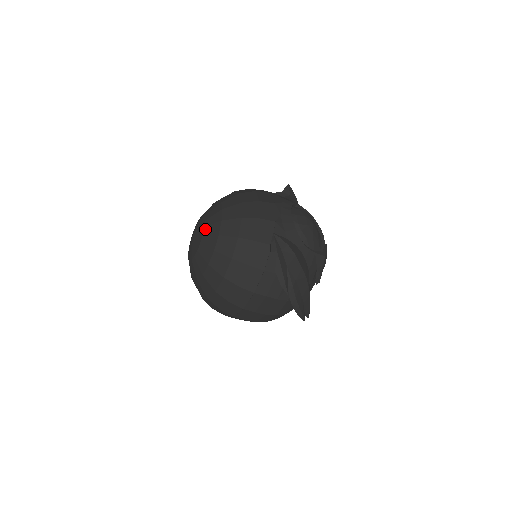
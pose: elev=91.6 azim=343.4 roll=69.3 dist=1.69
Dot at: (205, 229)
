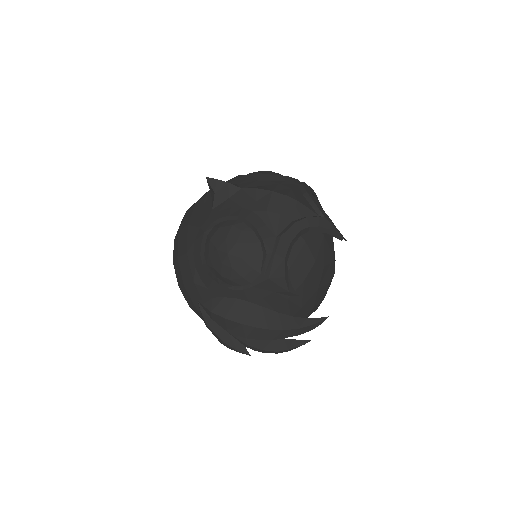
Dot at: occluded
